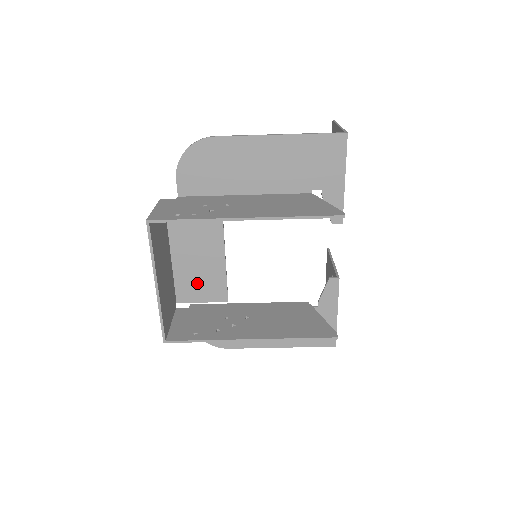
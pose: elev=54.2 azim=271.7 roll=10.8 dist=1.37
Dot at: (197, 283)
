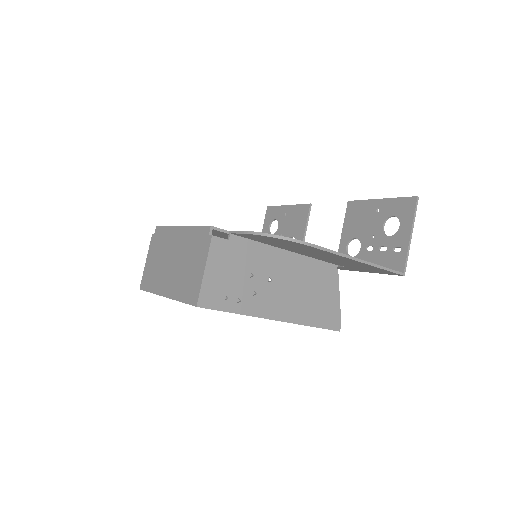
Dot at: occluded
